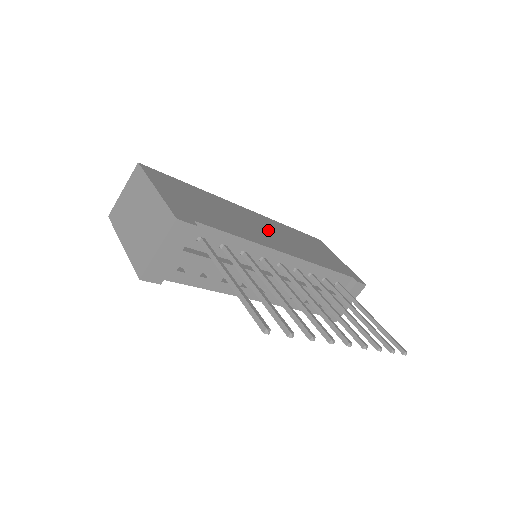
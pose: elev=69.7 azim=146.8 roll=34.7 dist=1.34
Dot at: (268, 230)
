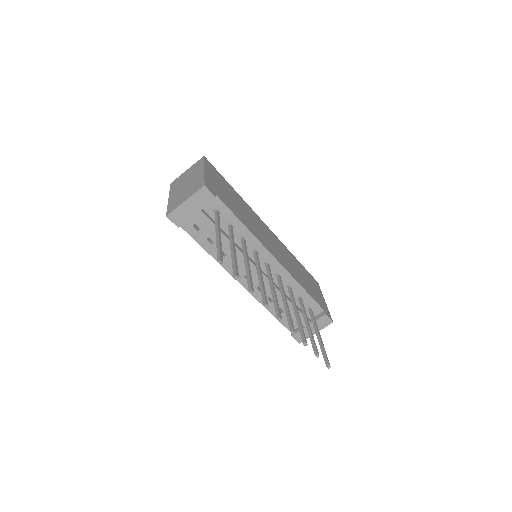
Dot at: (273, 242)
